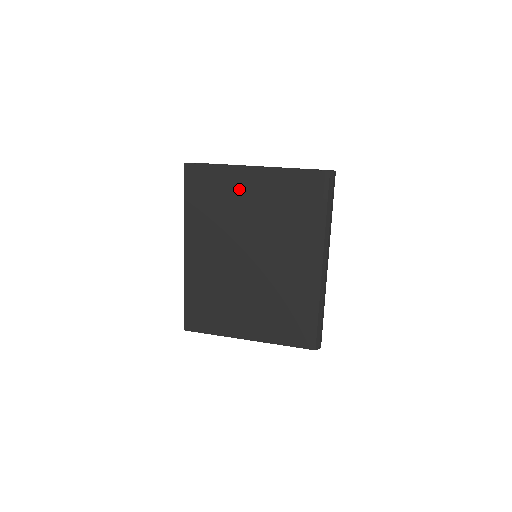
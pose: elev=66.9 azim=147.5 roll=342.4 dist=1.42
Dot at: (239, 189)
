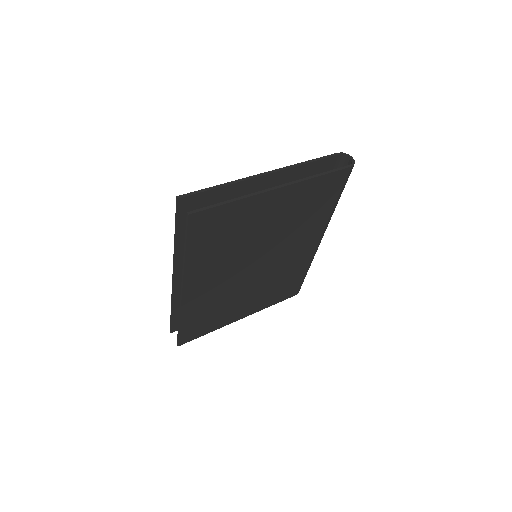
Dot at: (258, 215)
